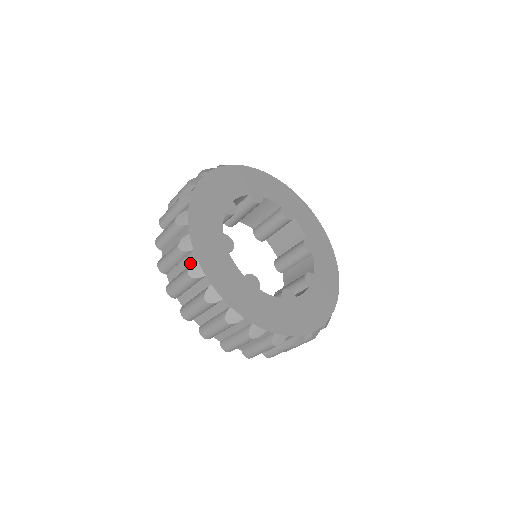
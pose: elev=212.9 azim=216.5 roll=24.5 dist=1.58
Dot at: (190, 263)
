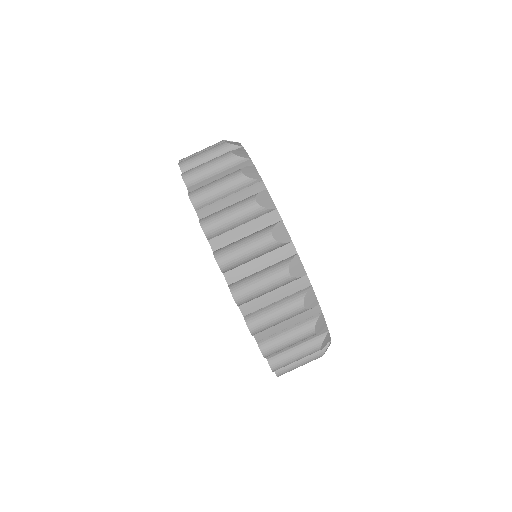
Dot at: occluded
